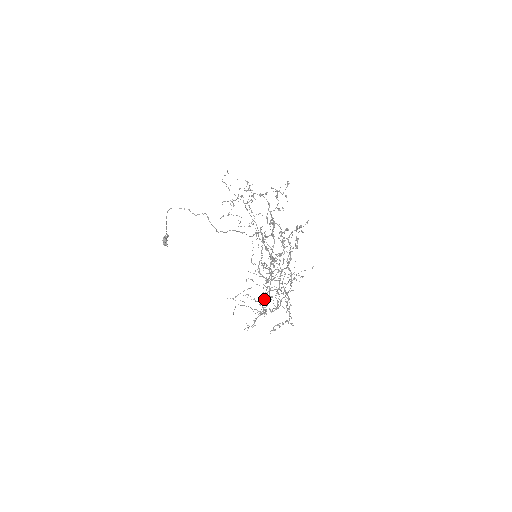
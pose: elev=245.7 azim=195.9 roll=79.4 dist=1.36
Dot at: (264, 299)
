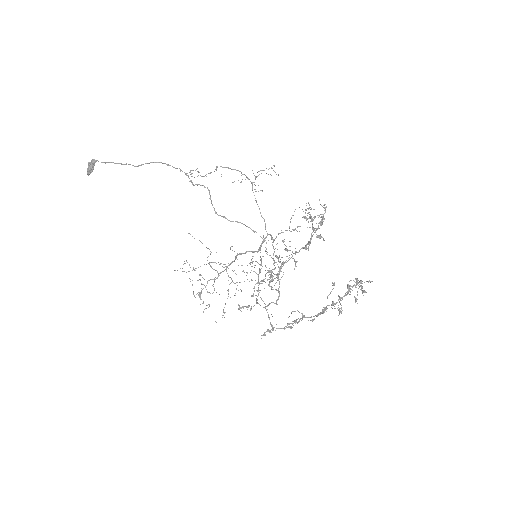
Dot at: occluded
